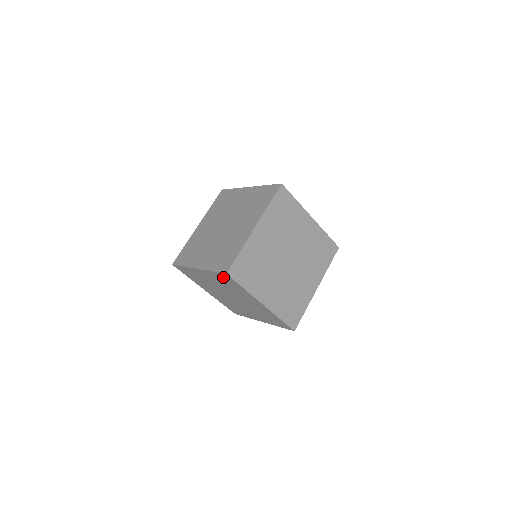
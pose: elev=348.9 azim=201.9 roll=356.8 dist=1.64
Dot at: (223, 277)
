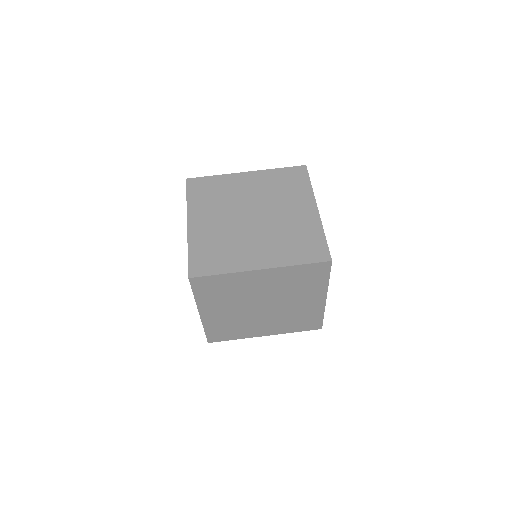
Dot at: (311, 270)
